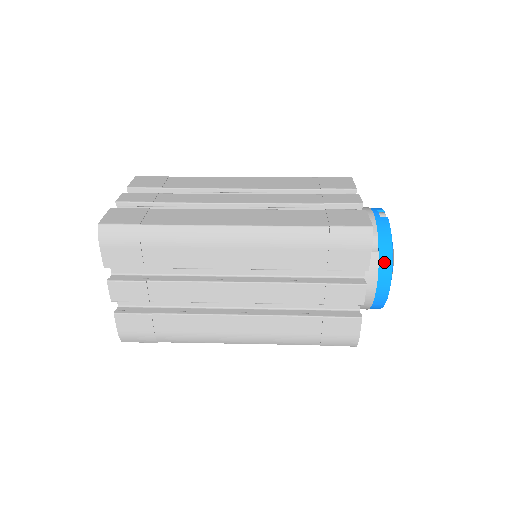
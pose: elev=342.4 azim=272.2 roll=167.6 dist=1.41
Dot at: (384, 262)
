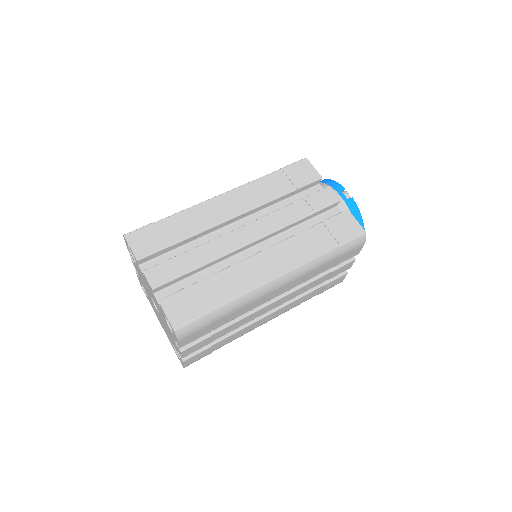
Dot at: occluded
